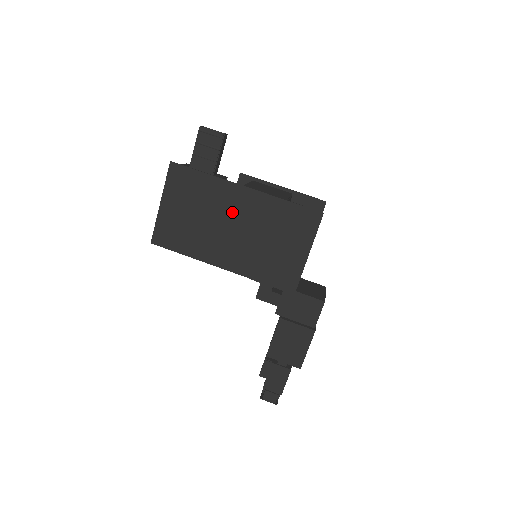
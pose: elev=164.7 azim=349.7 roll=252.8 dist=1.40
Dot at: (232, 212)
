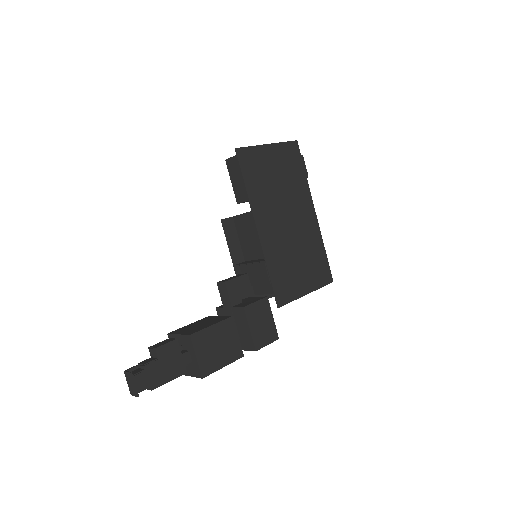
Dot at: (297, 212)
